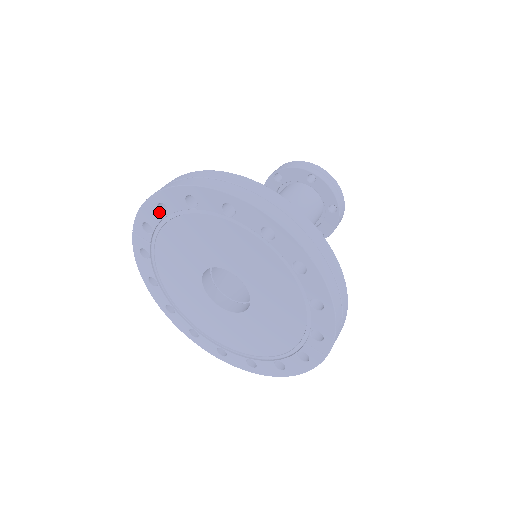
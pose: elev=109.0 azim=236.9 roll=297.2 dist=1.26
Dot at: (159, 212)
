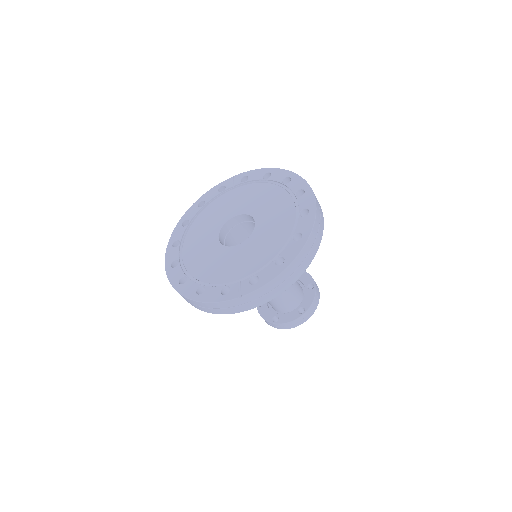
Dot at: (263, 176)
